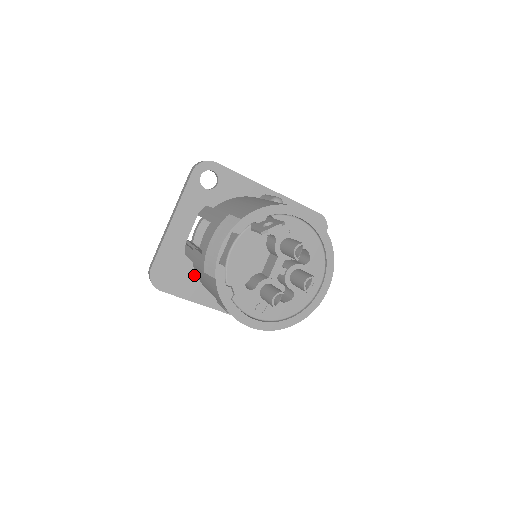
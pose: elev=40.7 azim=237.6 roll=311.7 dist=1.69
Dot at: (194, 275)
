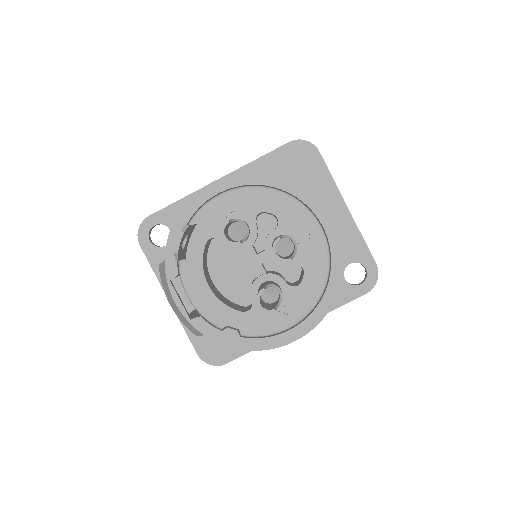
Dot at: occluded
